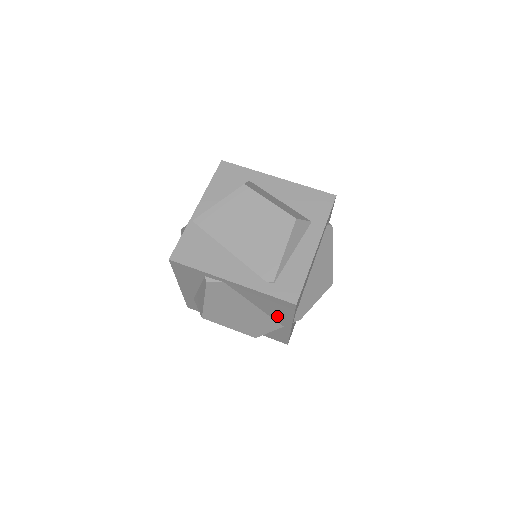
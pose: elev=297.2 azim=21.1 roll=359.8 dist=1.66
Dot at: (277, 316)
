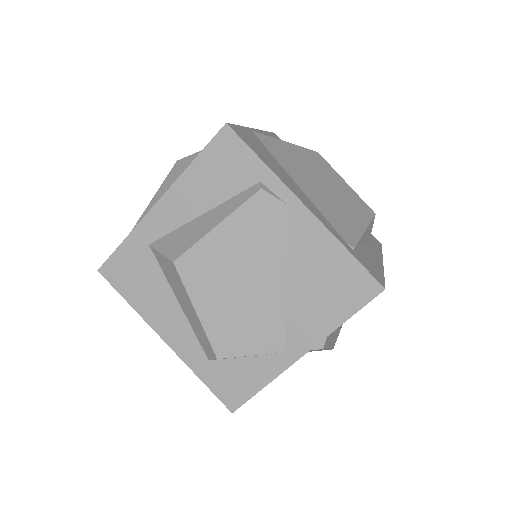
Dot at: (304, 319)
